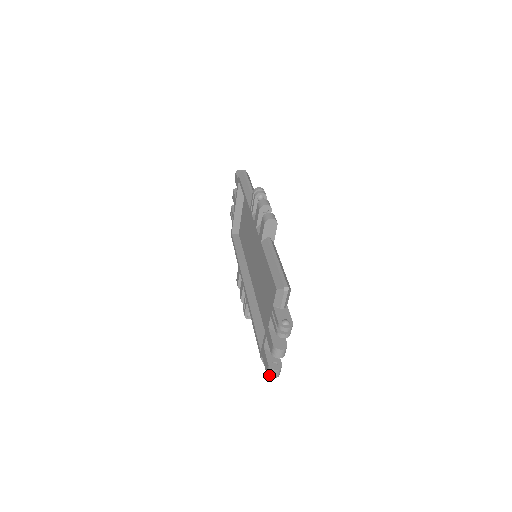
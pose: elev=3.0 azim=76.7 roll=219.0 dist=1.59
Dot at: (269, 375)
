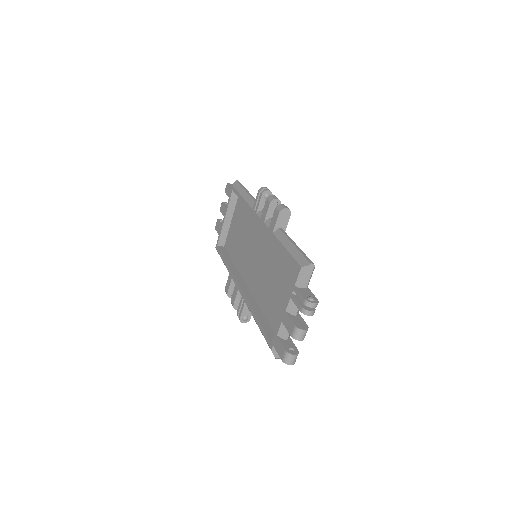
Dot at: (285, 362)
